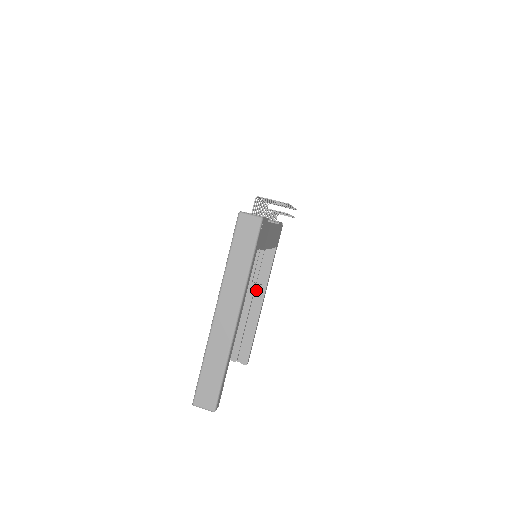
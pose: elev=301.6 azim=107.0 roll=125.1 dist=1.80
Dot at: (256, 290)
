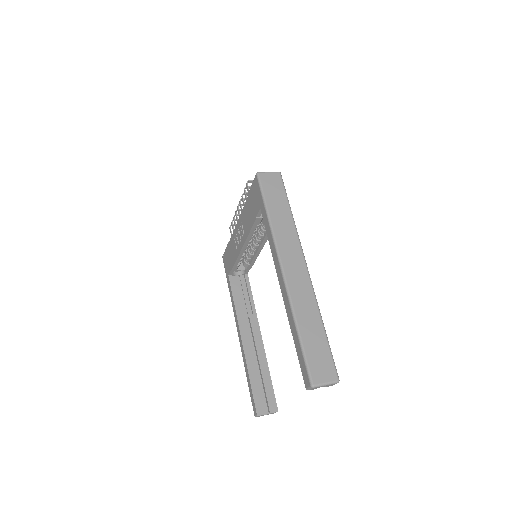
Dot at: (247, 325)
